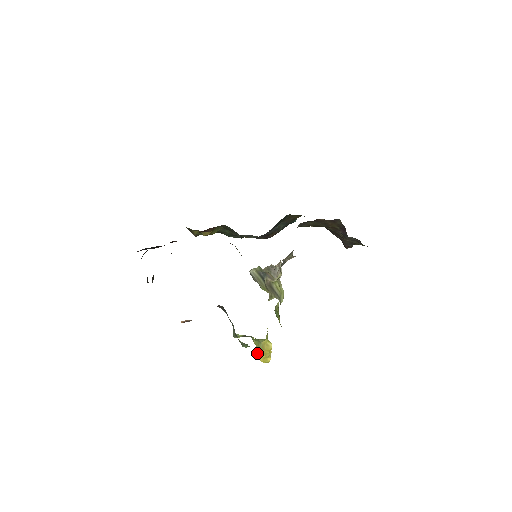
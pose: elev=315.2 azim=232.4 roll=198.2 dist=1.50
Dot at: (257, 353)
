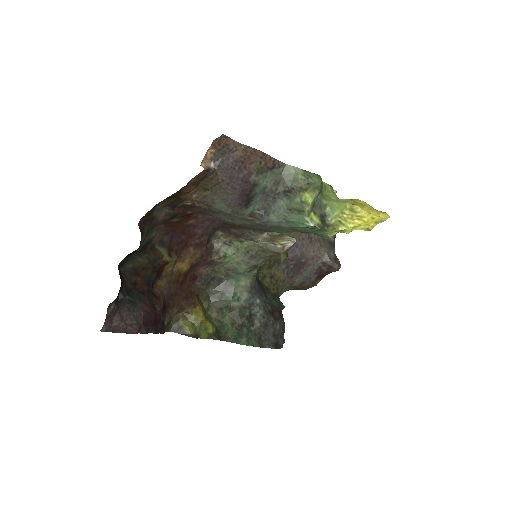
Dot at: (357, 210)
